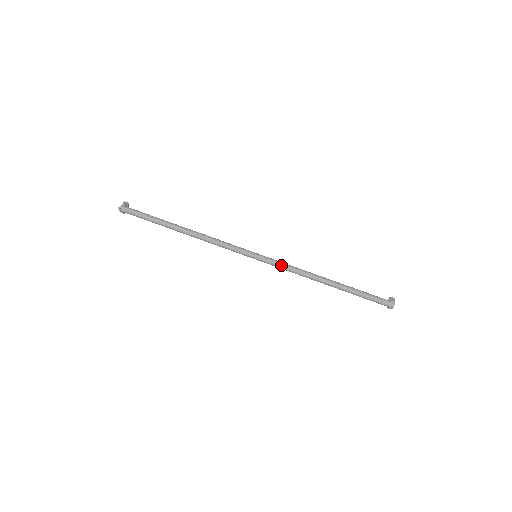
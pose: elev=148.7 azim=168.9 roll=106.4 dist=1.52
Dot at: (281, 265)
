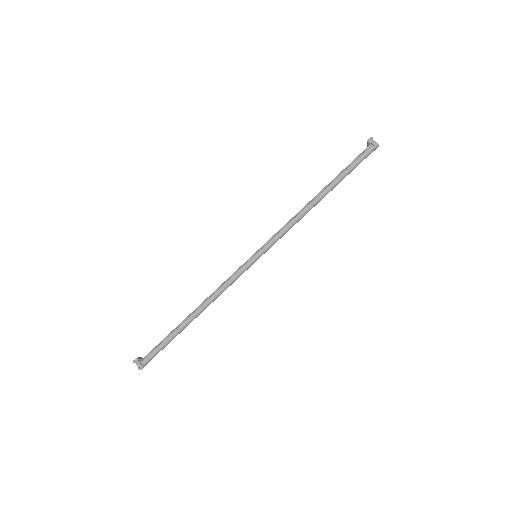
Dot at: (279, 237)
